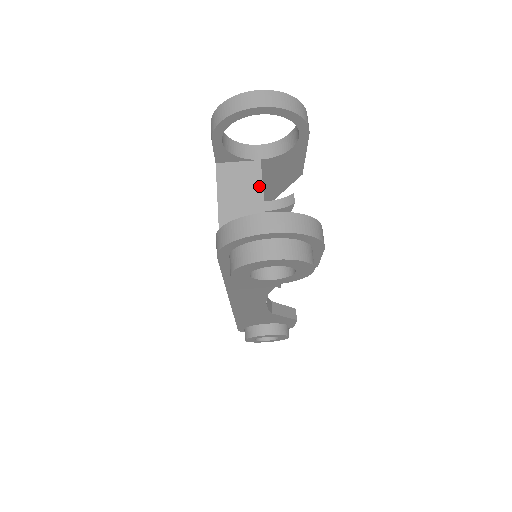
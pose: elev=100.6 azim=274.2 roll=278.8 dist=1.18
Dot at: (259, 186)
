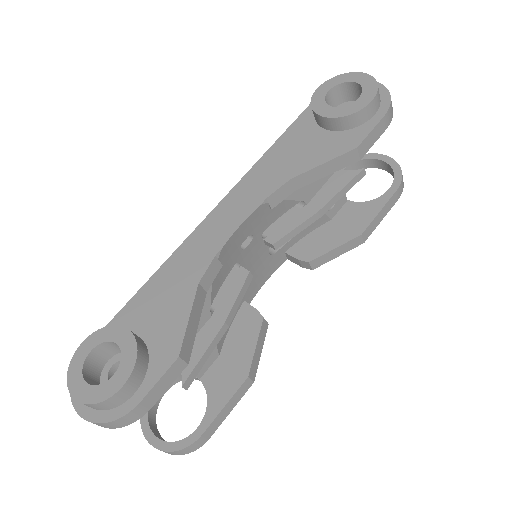
Dot at: occluded
